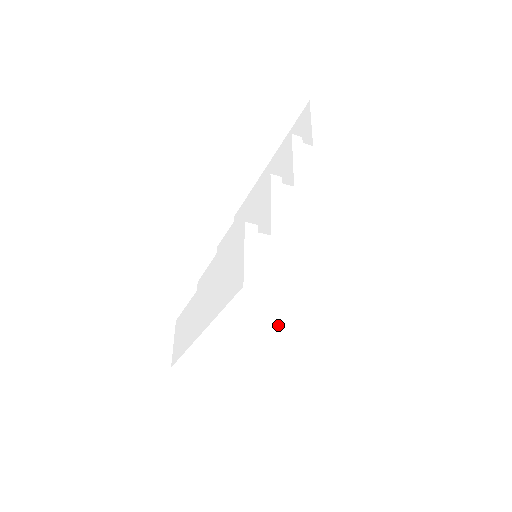
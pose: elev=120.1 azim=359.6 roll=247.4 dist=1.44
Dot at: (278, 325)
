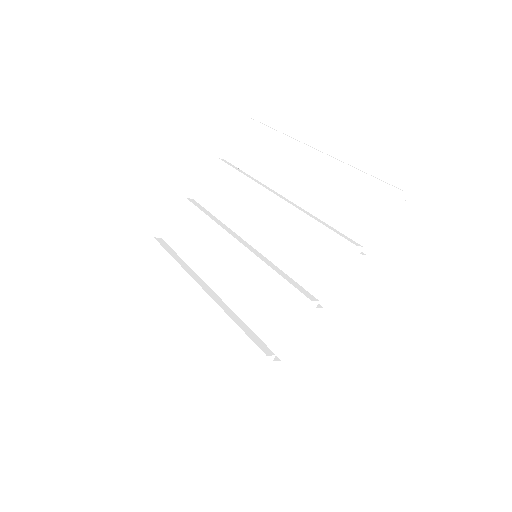
Dot at: occluded
